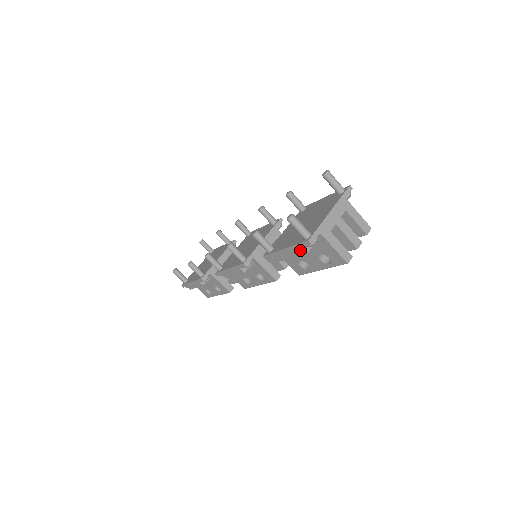
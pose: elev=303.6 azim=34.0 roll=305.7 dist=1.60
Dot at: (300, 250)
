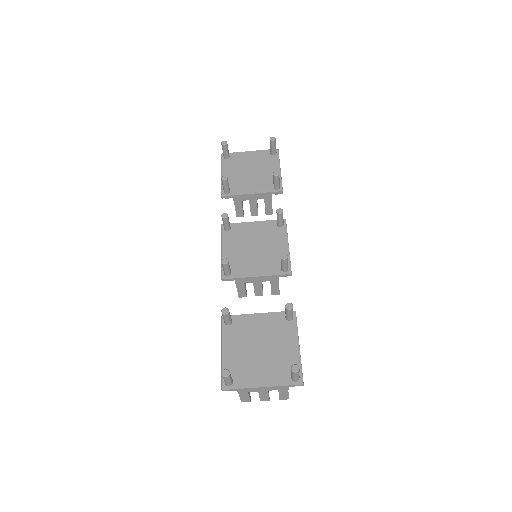
Dot at: occluded
